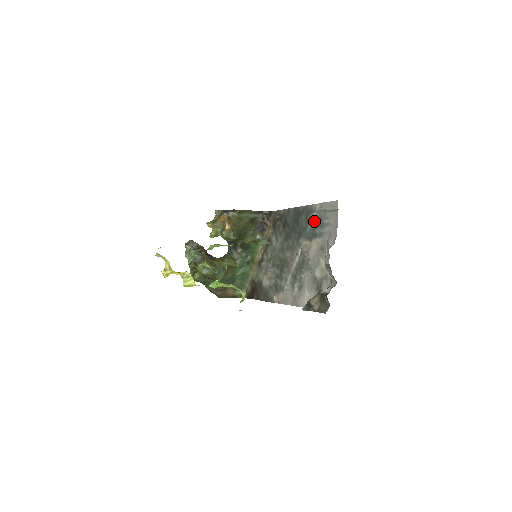
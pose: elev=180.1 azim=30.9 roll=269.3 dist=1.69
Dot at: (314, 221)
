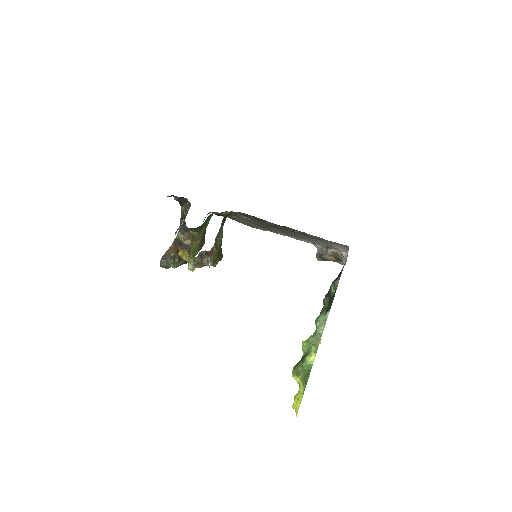
Dot at: occluded
